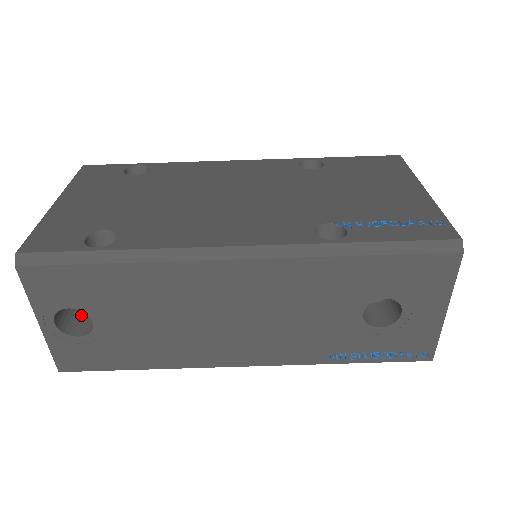
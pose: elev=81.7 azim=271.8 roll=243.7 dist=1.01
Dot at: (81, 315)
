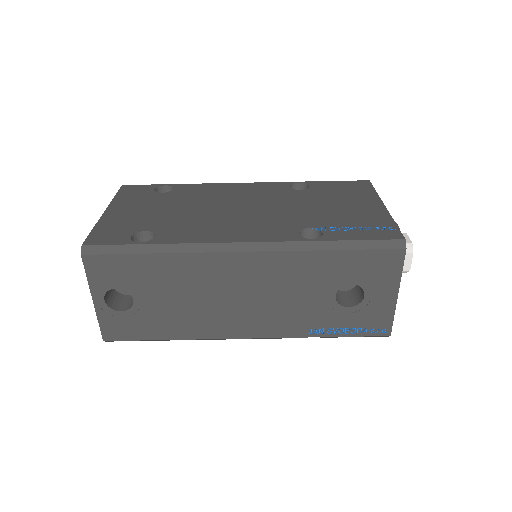
Dot at: (122, 297)
